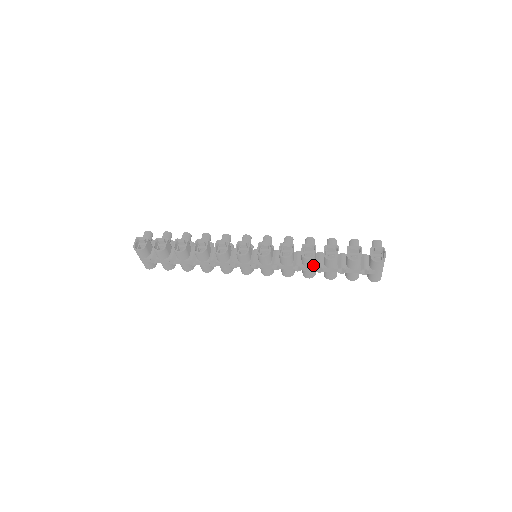
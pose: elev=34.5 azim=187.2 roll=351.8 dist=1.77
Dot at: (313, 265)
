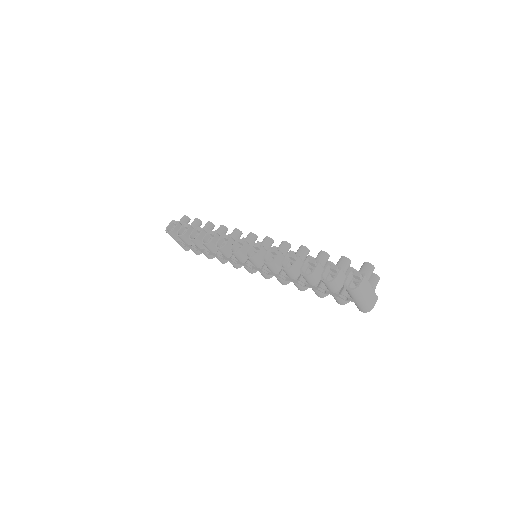
Dot at: (296, 277)
